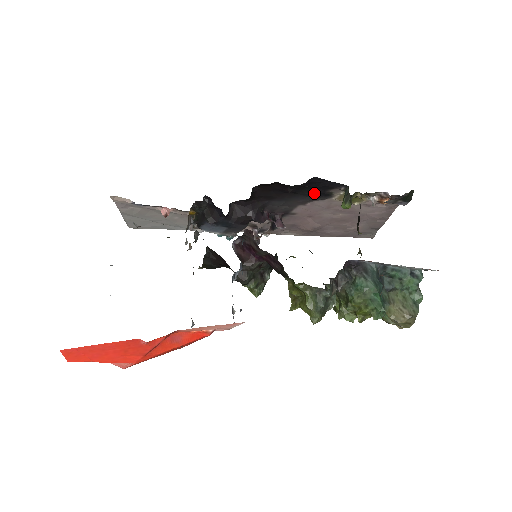
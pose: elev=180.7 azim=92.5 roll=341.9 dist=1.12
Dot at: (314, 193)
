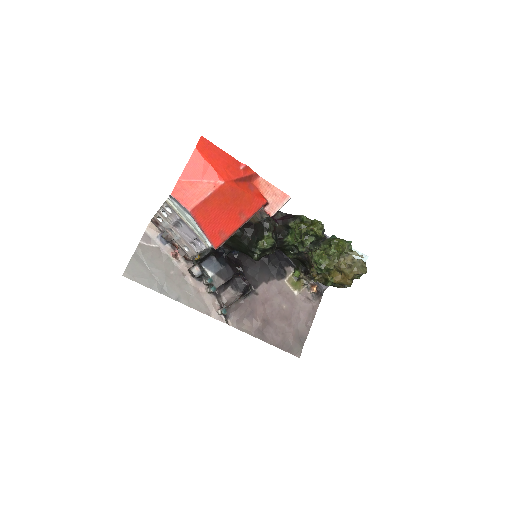
Dot at: (277, 267)
